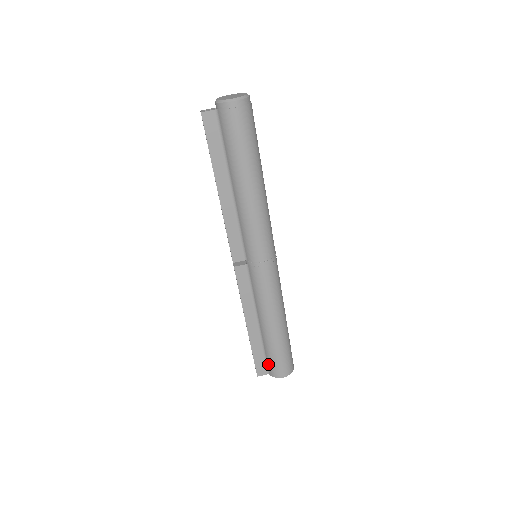
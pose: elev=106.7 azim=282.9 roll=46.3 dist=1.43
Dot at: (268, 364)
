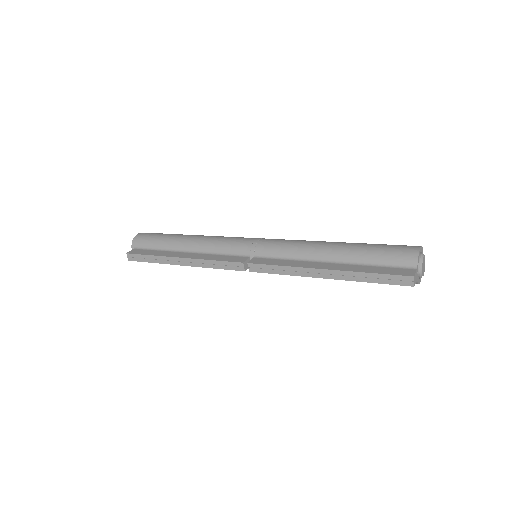
Dot at: (395, 263)
